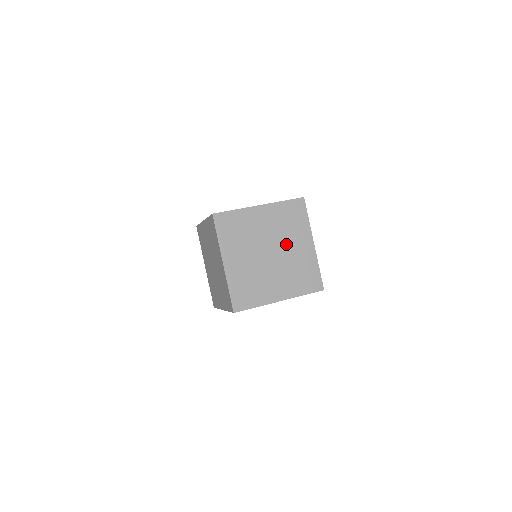
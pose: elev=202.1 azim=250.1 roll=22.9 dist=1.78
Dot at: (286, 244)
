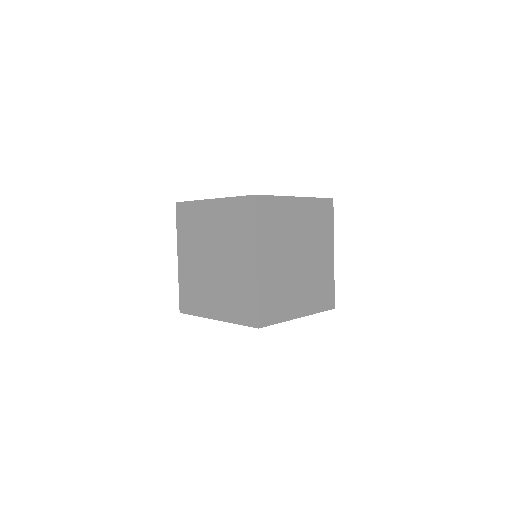
Dot at: (313, 249)
